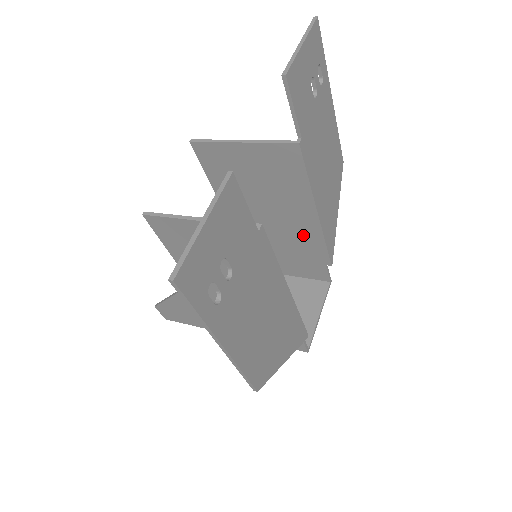
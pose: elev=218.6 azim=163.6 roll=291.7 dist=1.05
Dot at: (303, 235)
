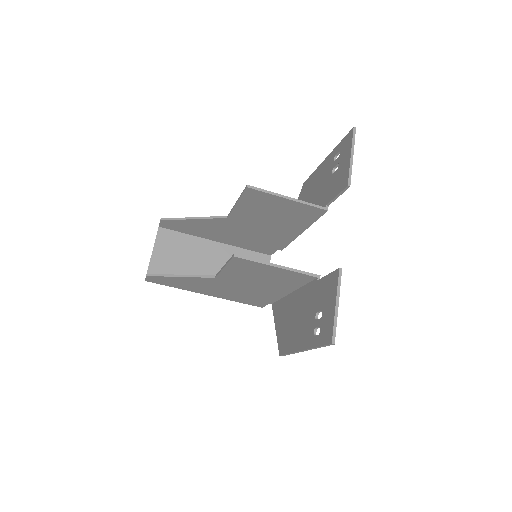
Dot at: (279, 237)
